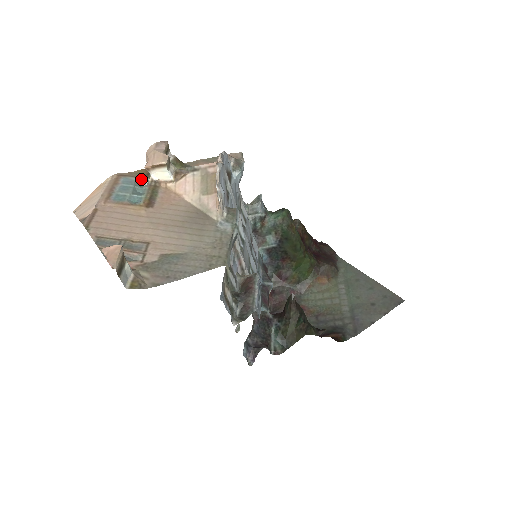
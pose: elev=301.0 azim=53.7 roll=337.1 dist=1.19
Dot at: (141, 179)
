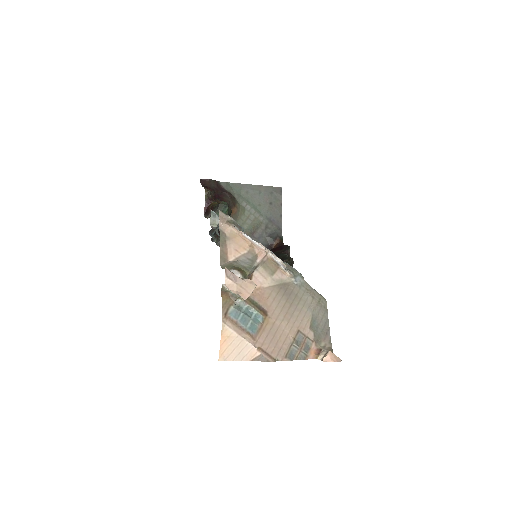
Dot at: (234, 304)
